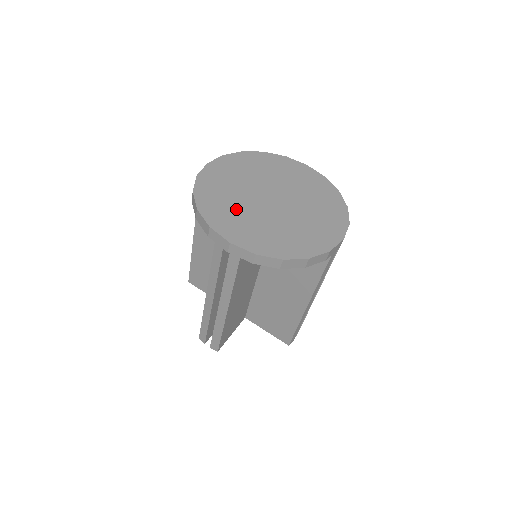
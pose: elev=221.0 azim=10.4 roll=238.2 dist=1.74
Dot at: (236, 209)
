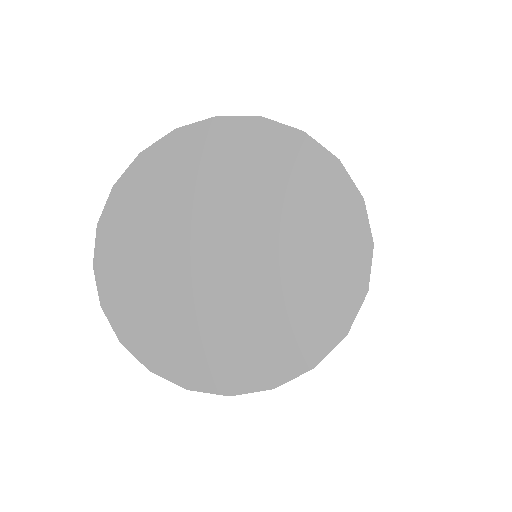
Dot at: (215, 331)
